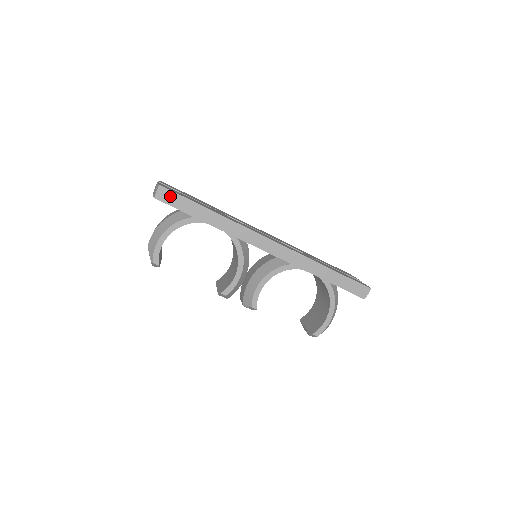
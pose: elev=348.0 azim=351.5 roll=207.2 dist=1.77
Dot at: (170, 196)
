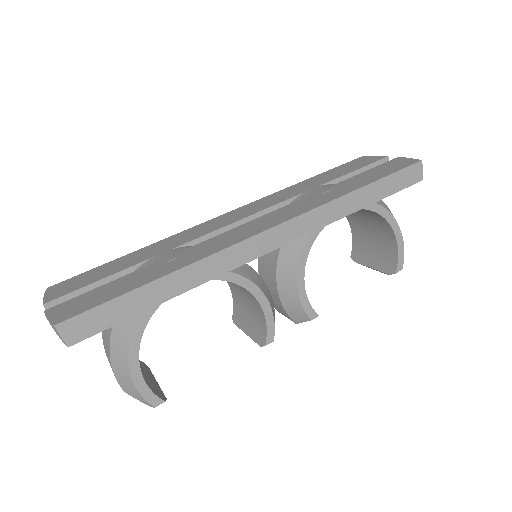
Dot at: (86, 322)
